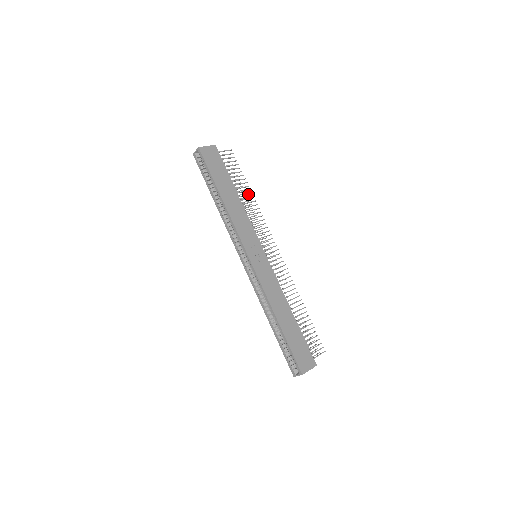
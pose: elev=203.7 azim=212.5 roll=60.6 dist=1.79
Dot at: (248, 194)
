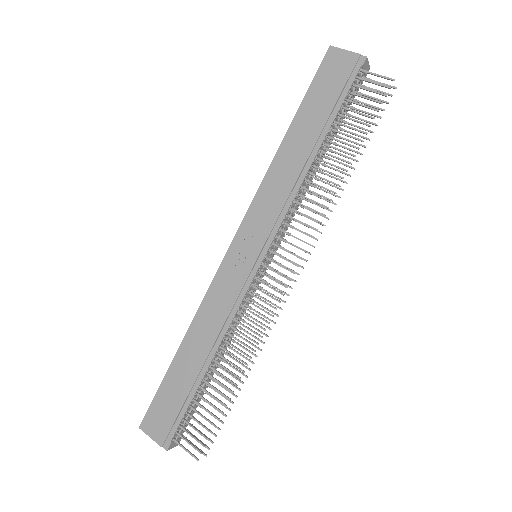
Dot at: (338, 166)
